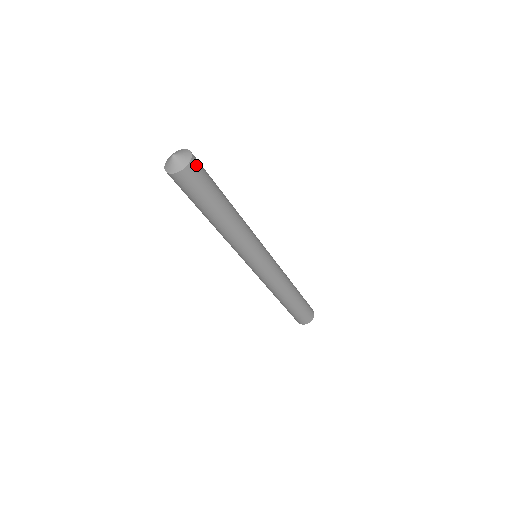
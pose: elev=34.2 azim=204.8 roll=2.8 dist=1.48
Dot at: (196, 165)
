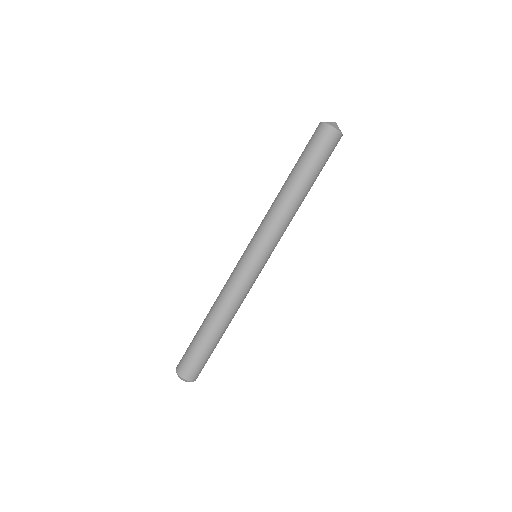
Dot at: (334, 138)
